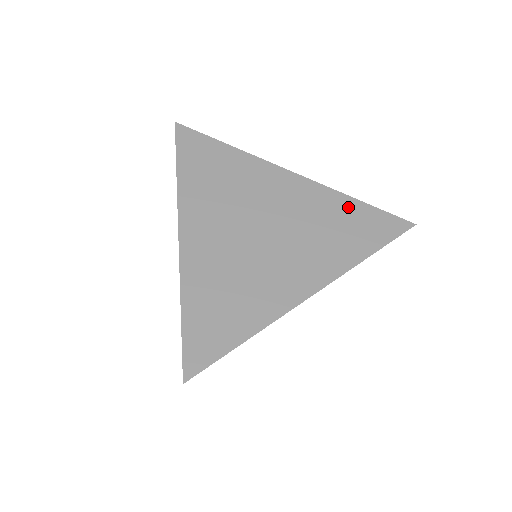
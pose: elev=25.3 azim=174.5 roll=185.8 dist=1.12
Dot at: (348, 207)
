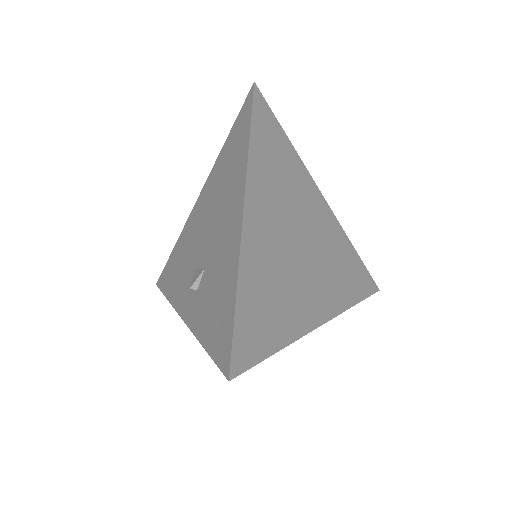
Dot at: (350, 253)
